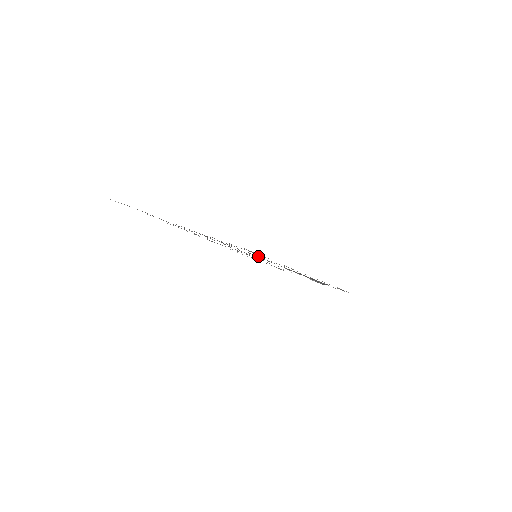
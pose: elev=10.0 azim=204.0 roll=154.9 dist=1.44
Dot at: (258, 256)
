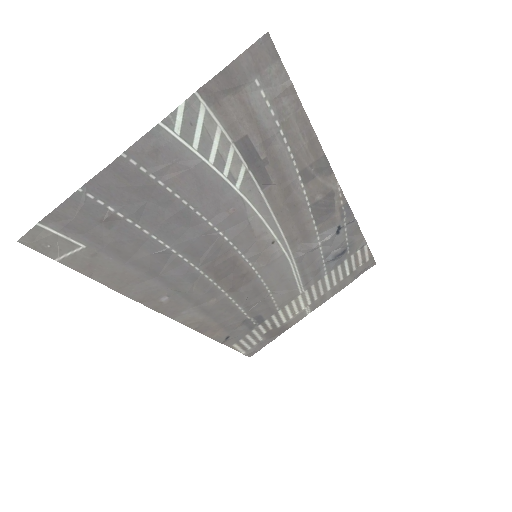
Dot at: (258, 265)
